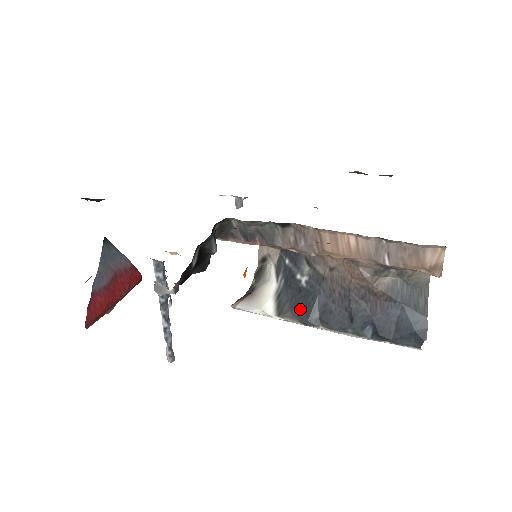
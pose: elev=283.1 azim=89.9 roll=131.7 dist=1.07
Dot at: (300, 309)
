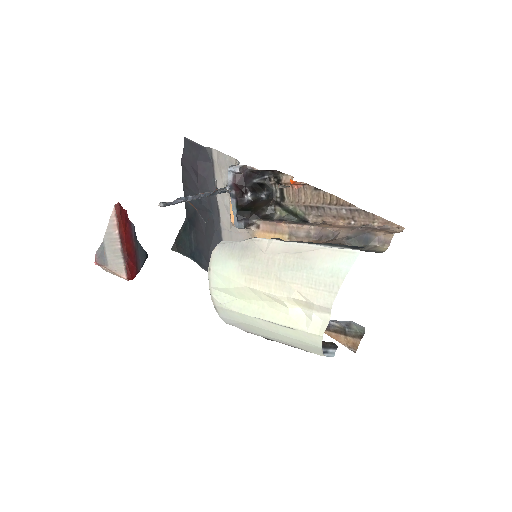
Dot at: occluded
